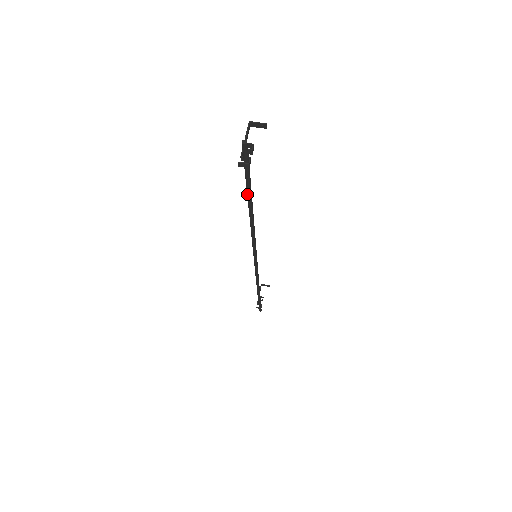
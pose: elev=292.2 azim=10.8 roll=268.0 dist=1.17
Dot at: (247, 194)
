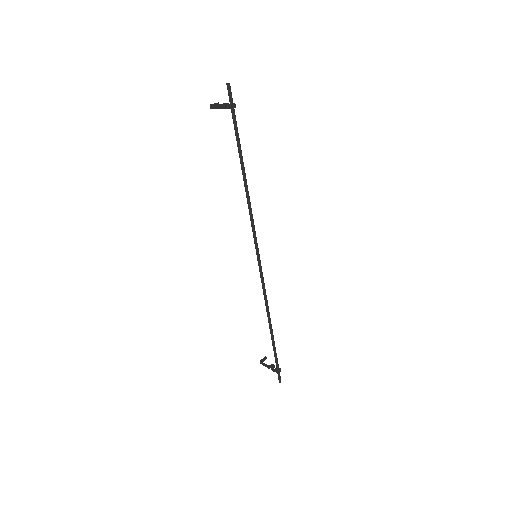
Dot at: (238, 146)
